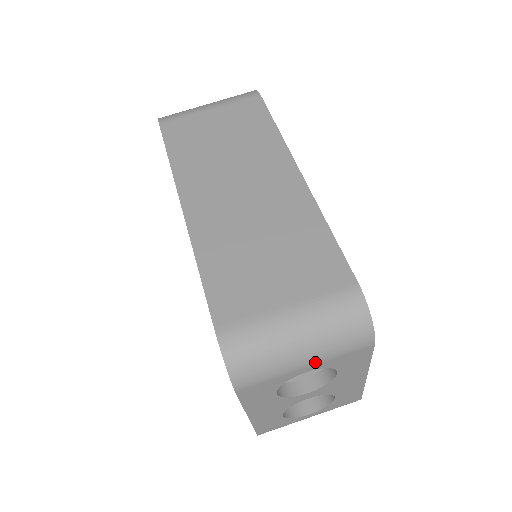
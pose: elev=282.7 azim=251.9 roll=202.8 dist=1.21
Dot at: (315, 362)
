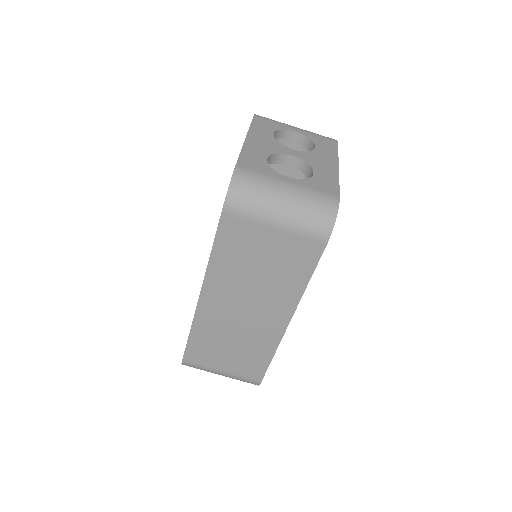
Dot at: occluded
